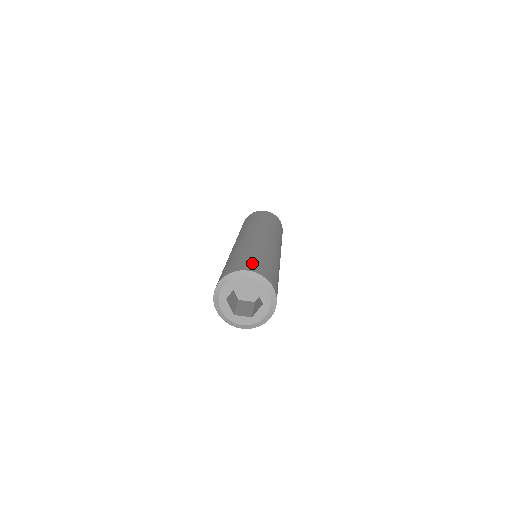
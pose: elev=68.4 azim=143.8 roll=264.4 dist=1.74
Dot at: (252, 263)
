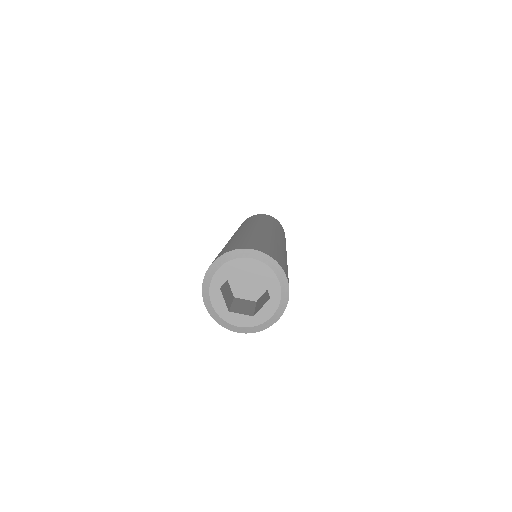
Dot at: (217, 256)
